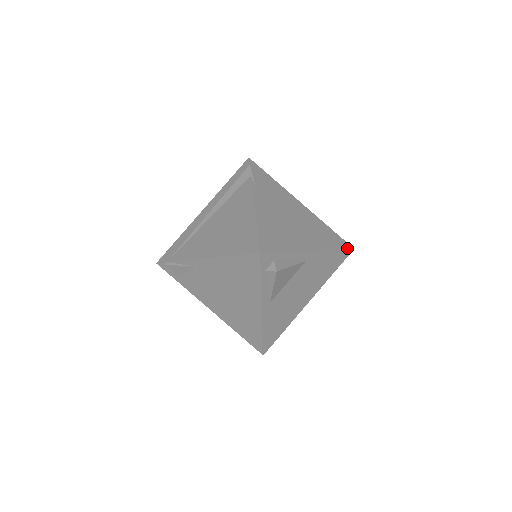
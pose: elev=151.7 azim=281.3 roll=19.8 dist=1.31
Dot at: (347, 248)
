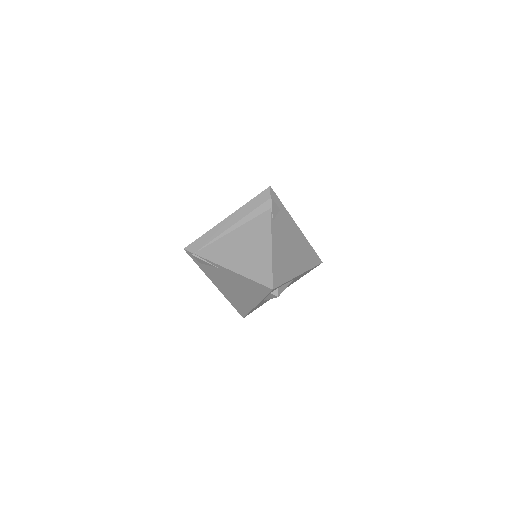
Dot at: (319, 263)
